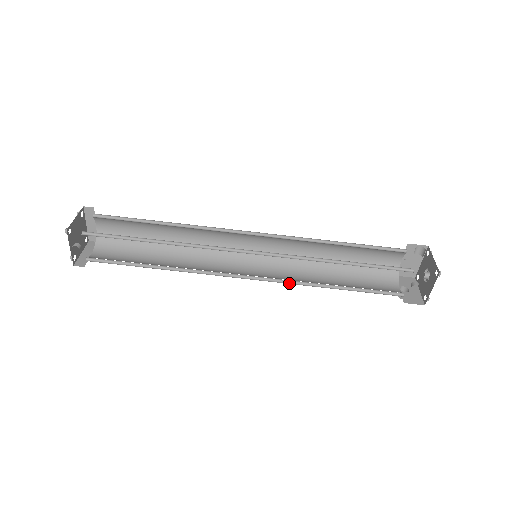
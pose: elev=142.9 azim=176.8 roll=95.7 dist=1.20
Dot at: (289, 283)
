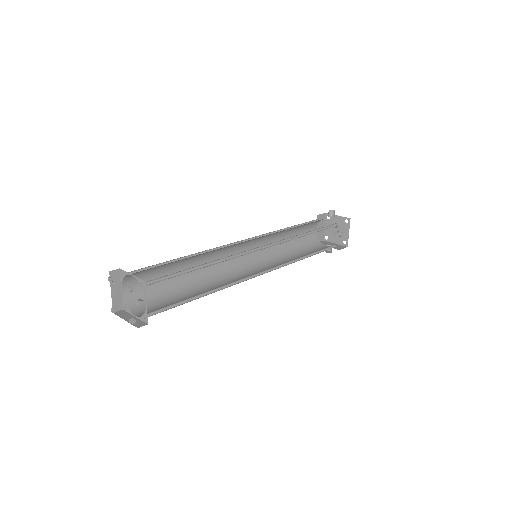
Dot at: occluded
